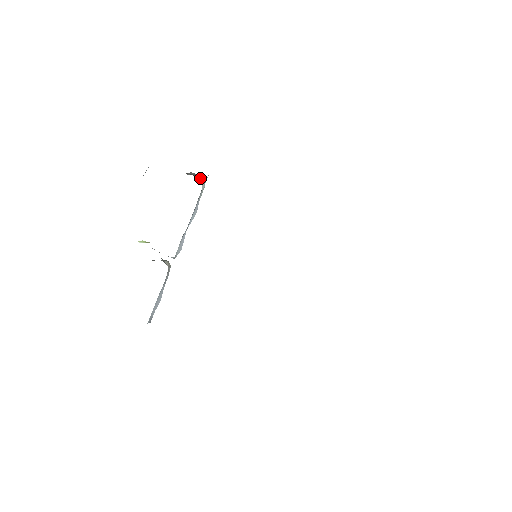
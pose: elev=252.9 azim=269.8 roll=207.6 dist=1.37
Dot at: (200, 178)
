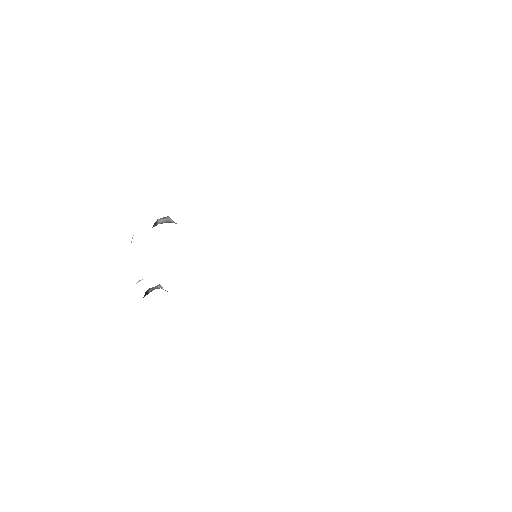
Dot at: (171, 221)
